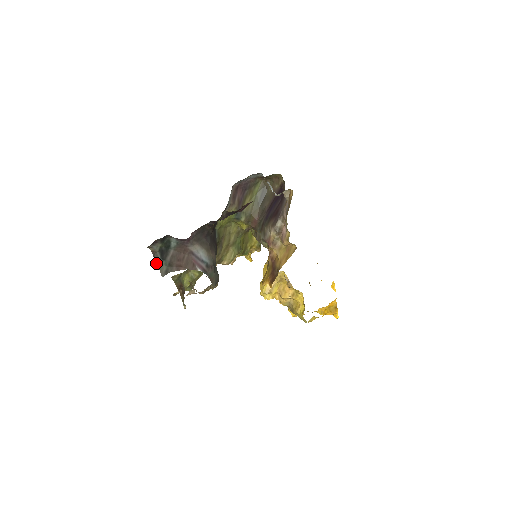
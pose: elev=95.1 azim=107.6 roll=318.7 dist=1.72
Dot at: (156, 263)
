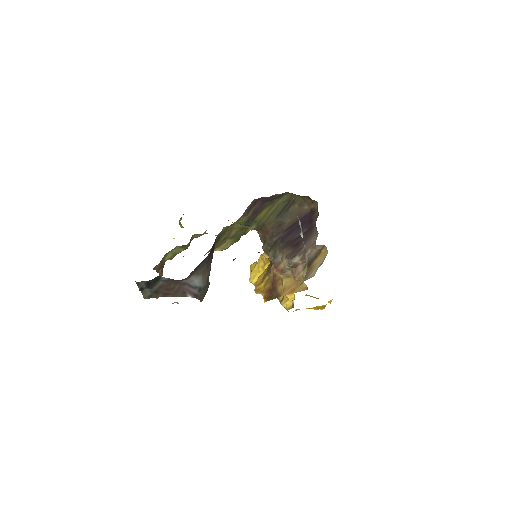
Dot at: (139, 290)
